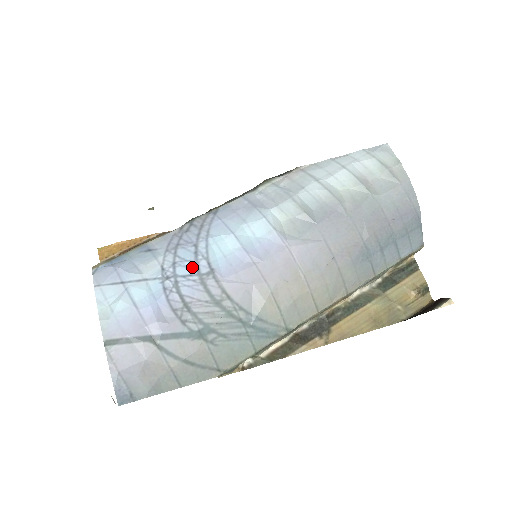
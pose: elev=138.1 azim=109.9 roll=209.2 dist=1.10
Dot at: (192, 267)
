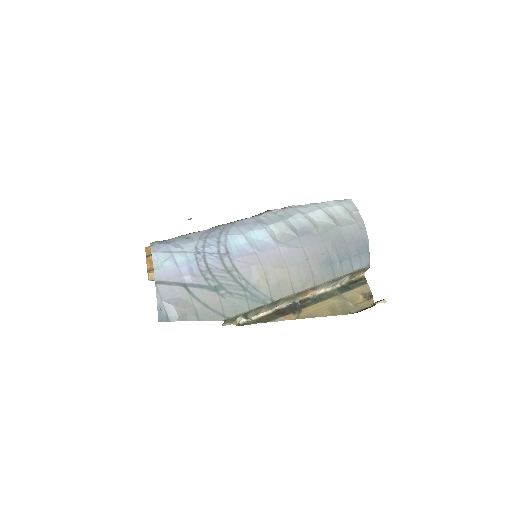
Dot at: (215, 249)
